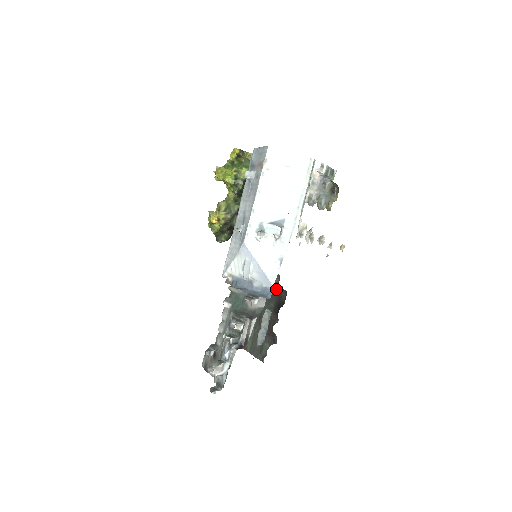
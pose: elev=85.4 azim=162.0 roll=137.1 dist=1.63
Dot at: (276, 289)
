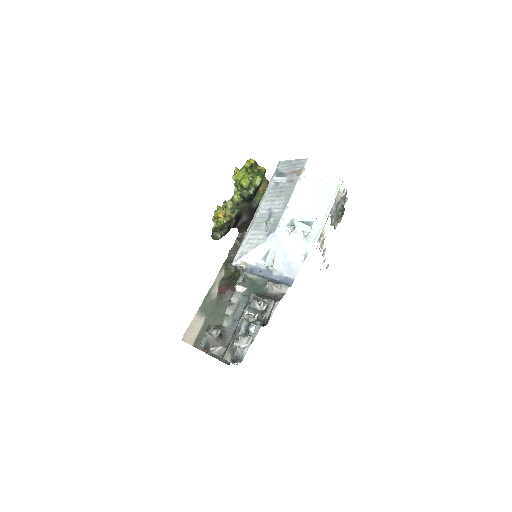
Dot at: occluded
